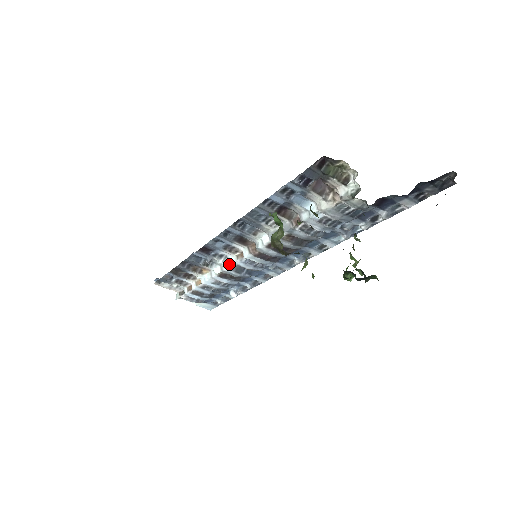
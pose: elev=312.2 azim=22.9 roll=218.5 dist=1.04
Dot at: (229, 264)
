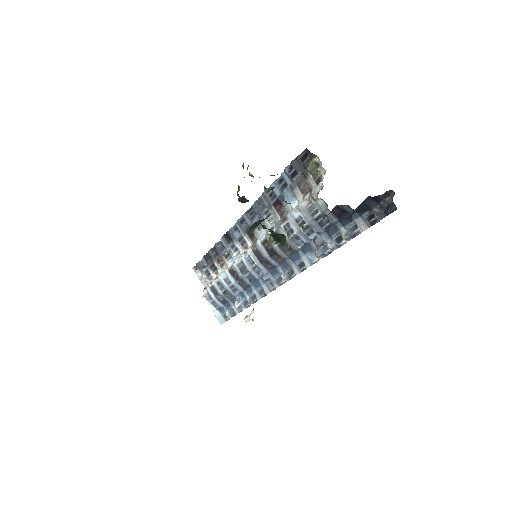
Dot at: (238, 258)
